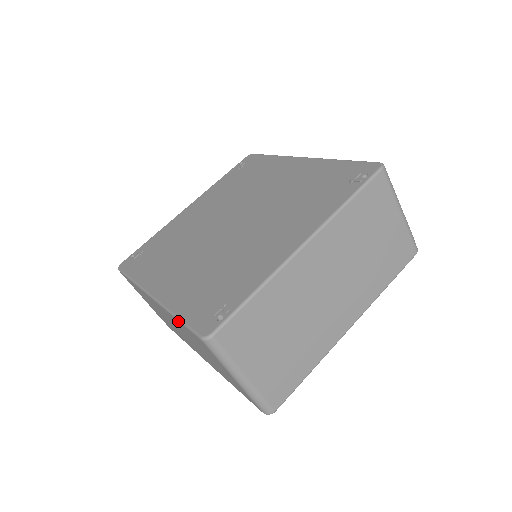
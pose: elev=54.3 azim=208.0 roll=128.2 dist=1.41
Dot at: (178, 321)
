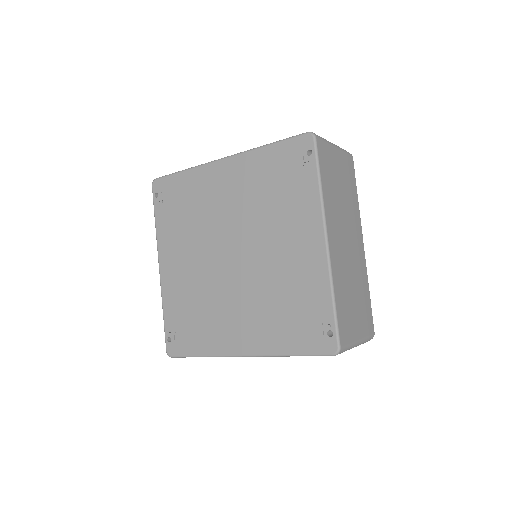
Dot at: occluded
